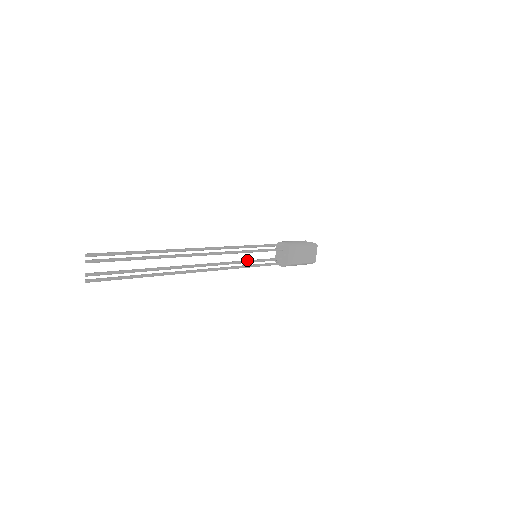
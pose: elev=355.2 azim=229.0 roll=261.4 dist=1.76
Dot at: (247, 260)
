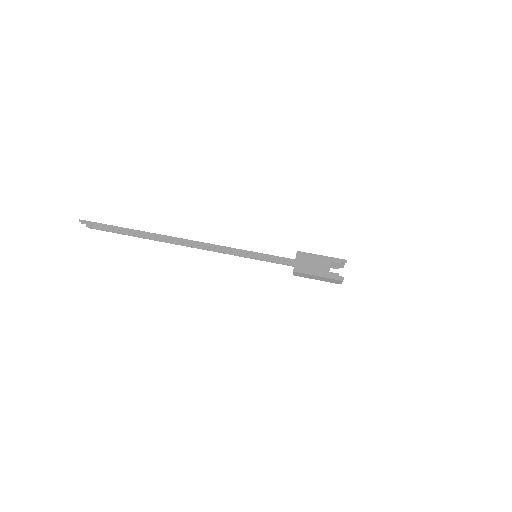
Dot at: (244, 255)
